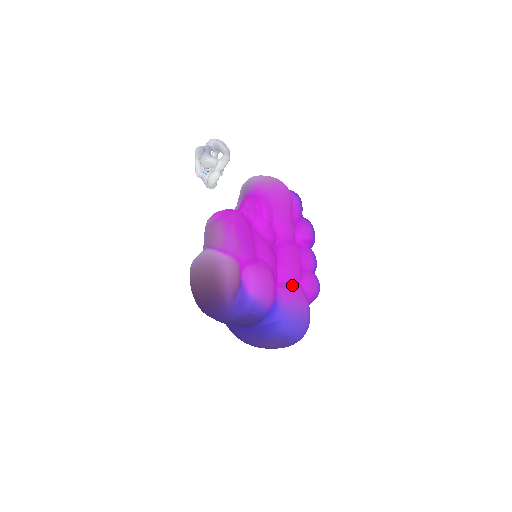
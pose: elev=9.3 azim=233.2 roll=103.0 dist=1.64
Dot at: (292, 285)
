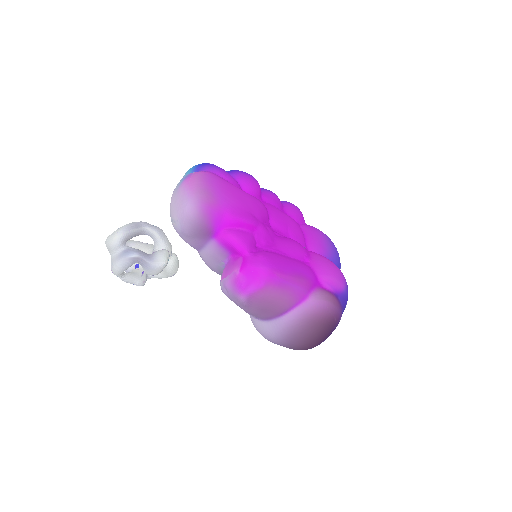
Dot at: (305, 235)
